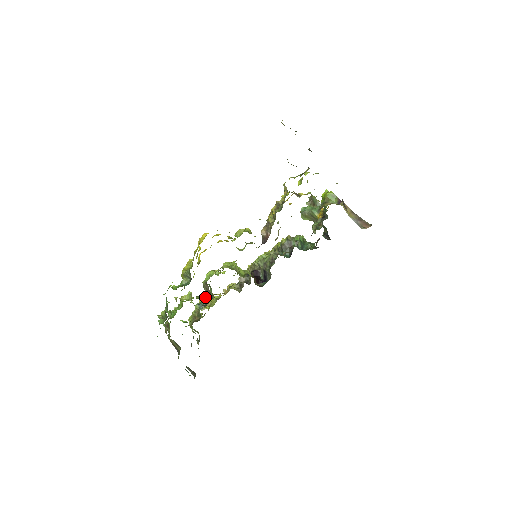
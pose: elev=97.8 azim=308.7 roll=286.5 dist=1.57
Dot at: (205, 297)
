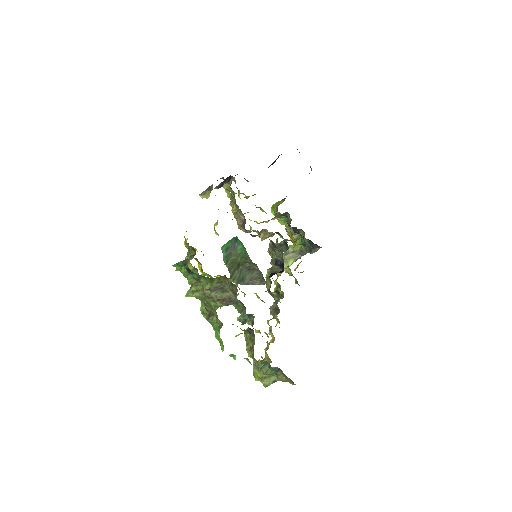
Dot at: occluded
